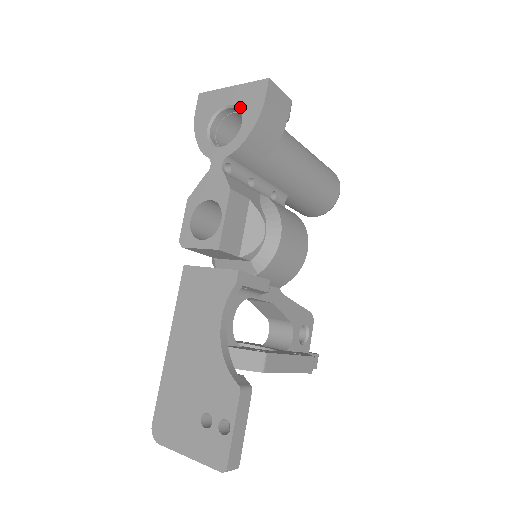
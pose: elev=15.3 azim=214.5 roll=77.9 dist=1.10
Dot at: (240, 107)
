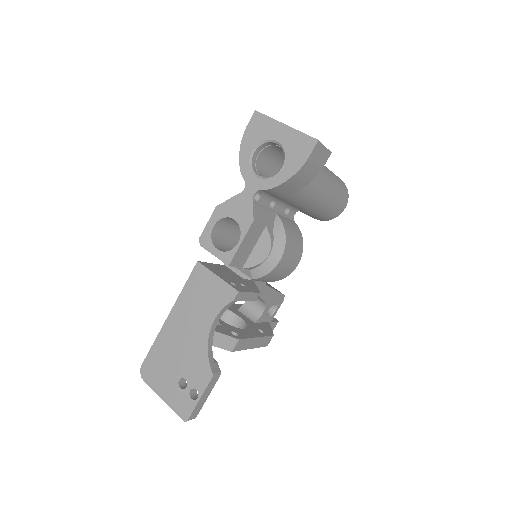
Dot at: (285, 151)
